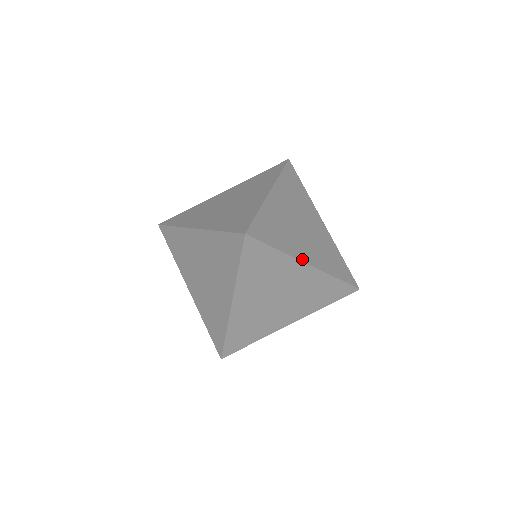
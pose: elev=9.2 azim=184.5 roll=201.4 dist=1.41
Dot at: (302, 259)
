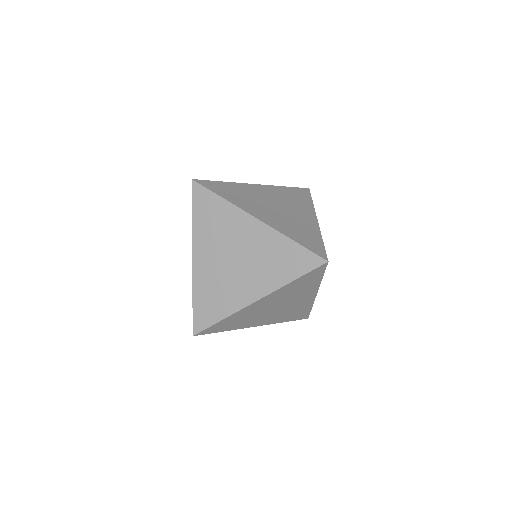
Dot at: (318, 289)
